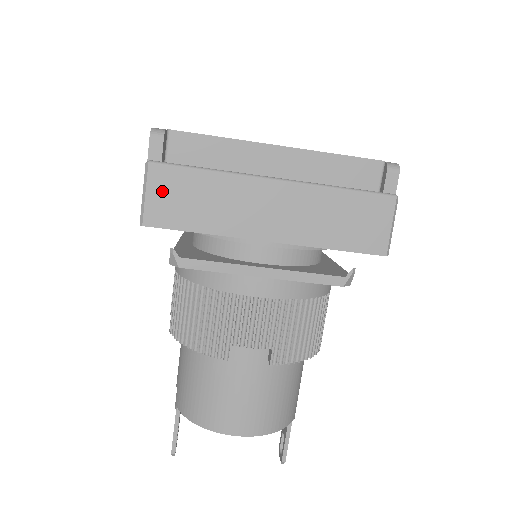
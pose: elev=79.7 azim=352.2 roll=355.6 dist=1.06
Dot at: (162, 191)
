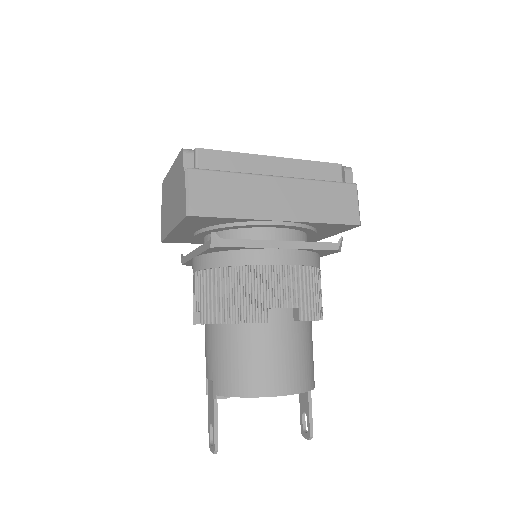
Dot at: (201, 189)
